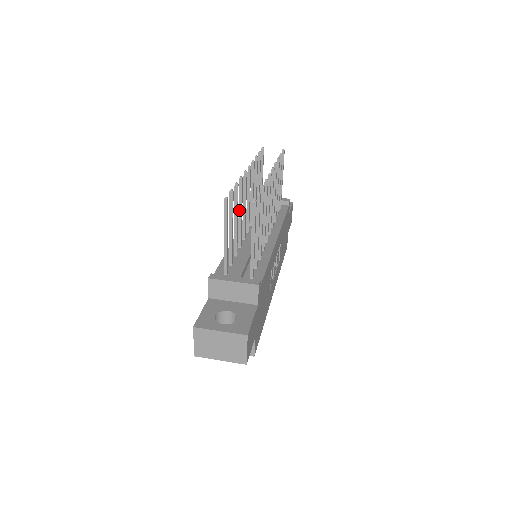
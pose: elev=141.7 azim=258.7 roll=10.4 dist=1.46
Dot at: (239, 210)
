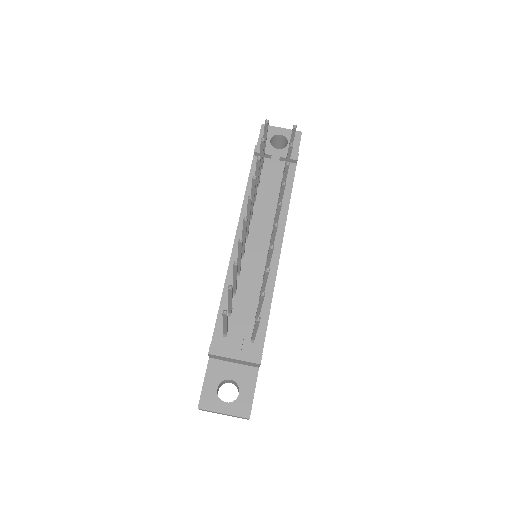
Dot at: (238, 257)
